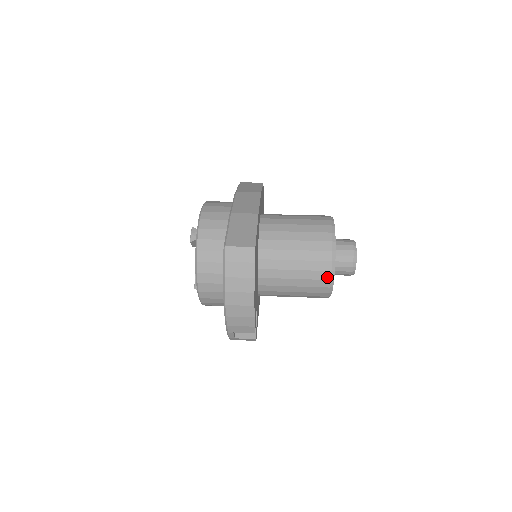
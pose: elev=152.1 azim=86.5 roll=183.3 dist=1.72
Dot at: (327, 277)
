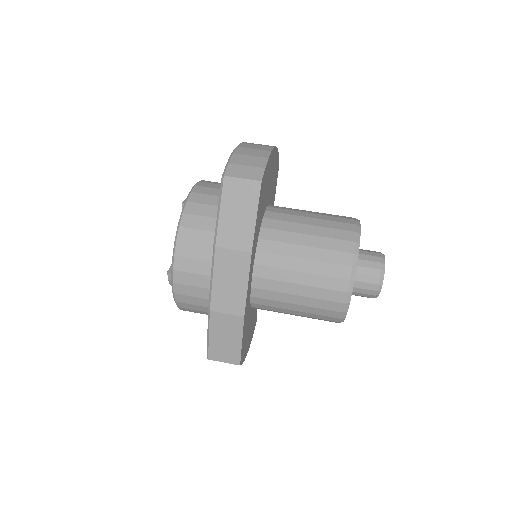
Dot at: occluded
